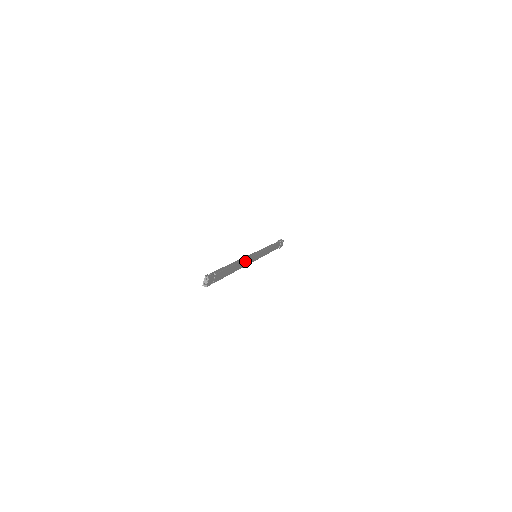
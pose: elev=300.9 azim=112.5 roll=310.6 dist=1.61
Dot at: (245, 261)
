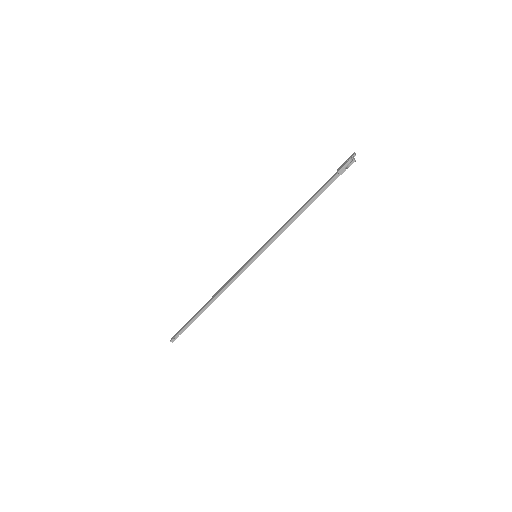
Dot at: (227, 287)
